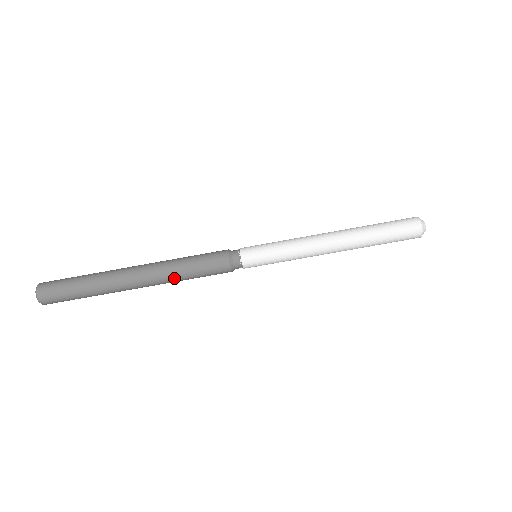
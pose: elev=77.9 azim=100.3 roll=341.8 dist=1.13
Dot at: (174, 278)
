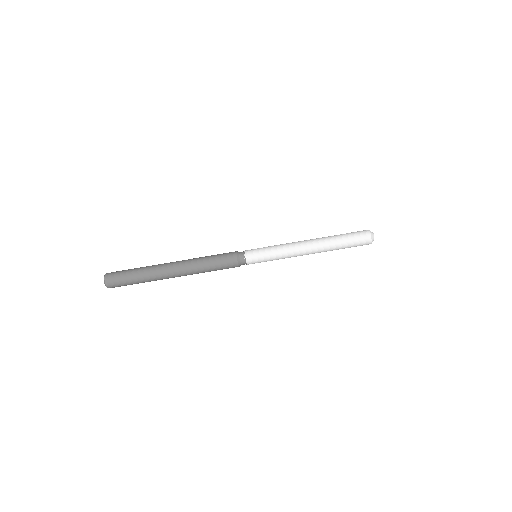
Dot at: (198, 267)
